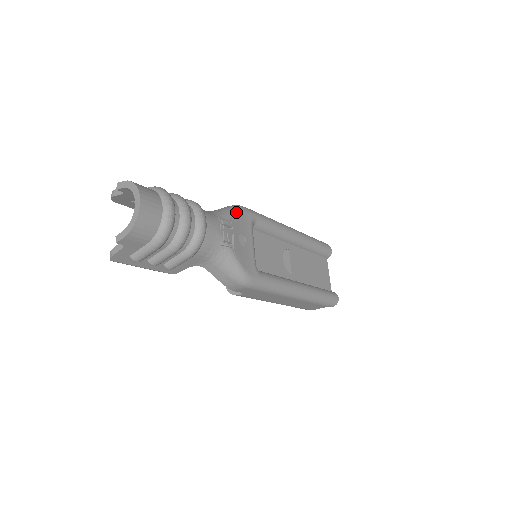
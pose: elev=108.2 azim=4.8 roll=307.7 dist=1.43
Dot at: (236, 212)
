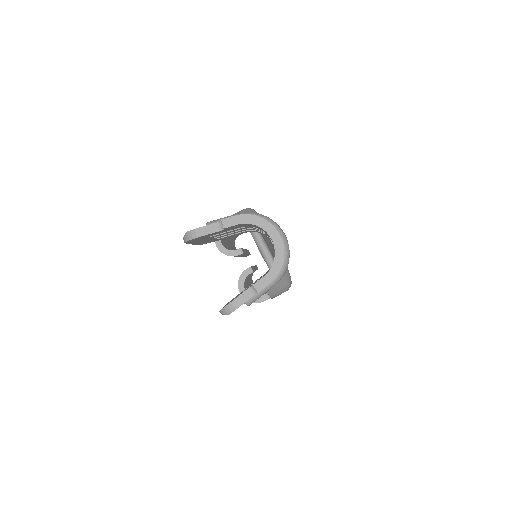
Dot at: occluded
